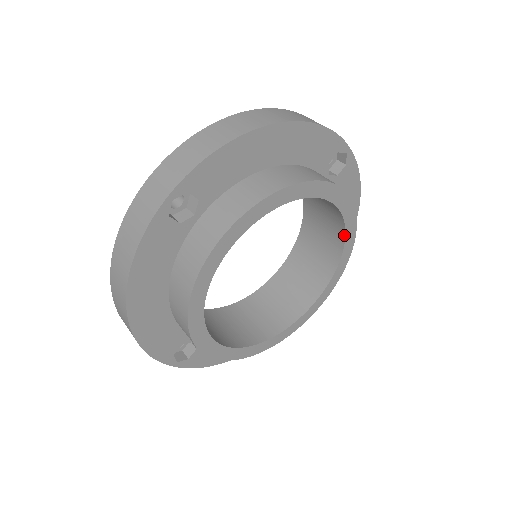
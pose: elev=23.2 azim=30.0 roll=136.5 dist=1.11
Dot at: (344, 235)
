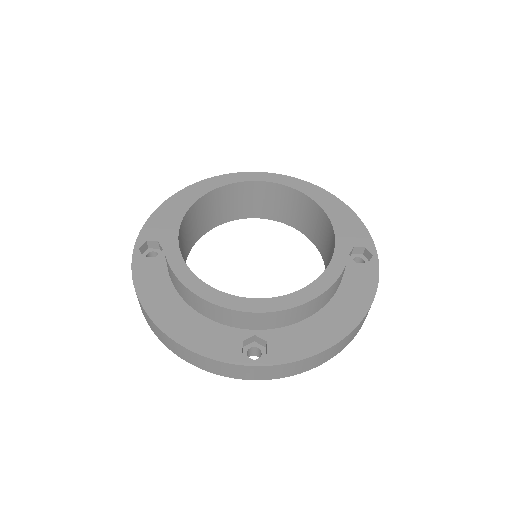
Dot at: (294, 190)
